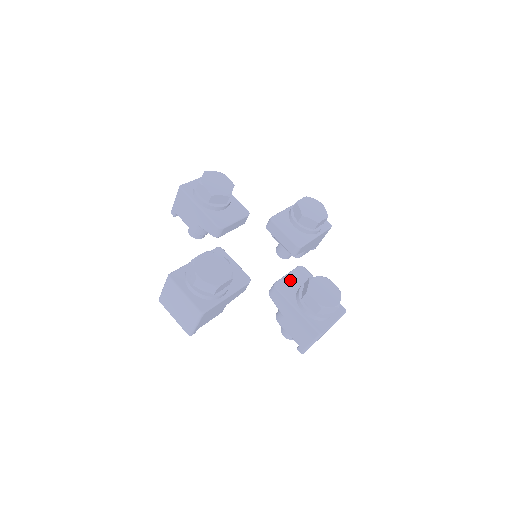
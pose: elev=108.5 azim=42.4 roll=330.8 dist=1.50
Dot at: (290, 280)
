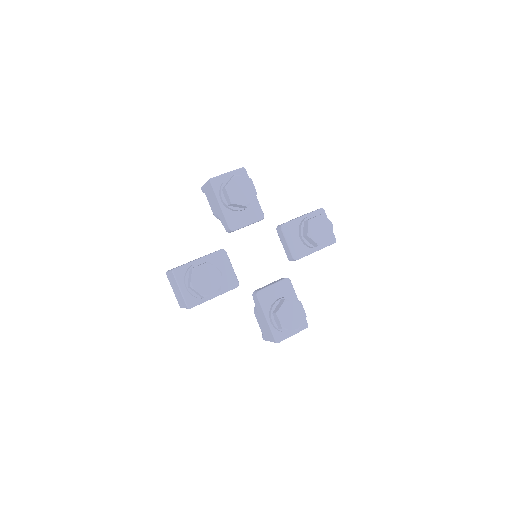
Dot at: (272, 291)
